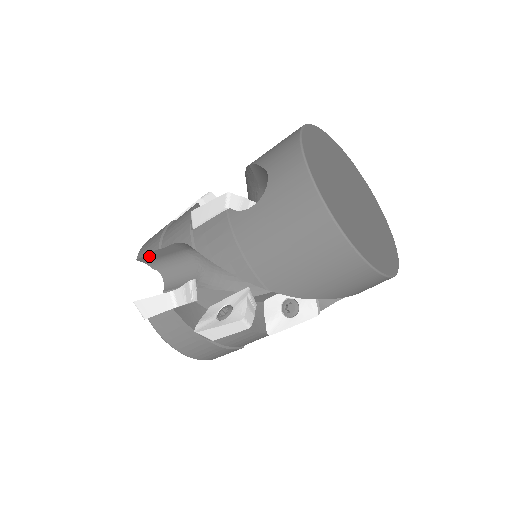
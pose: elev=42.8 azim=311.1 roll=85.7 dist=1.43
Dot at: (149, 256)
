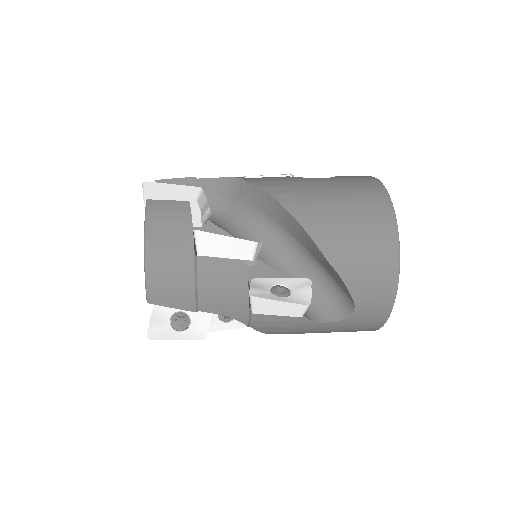
Dot at: (169, 303)
